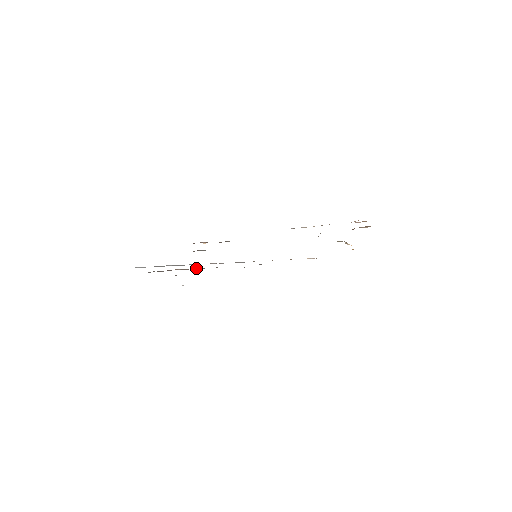
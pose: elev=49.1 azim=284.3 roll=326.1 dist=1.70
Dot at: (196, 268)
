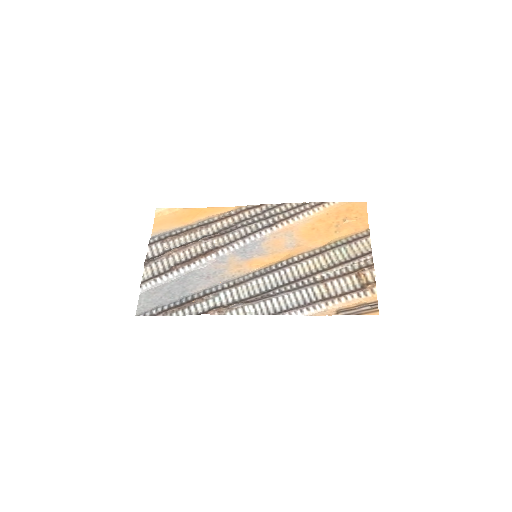
Dot at: (190, 245)
